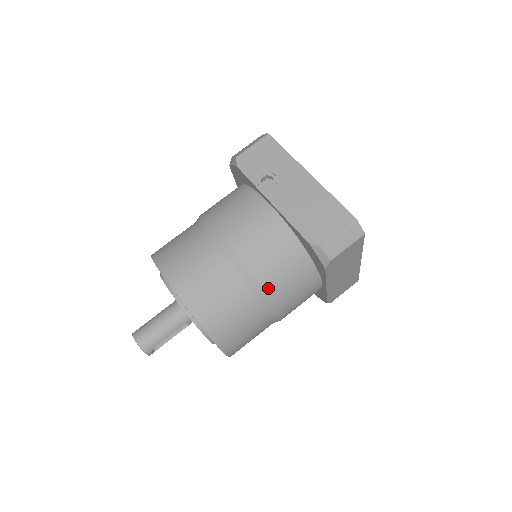
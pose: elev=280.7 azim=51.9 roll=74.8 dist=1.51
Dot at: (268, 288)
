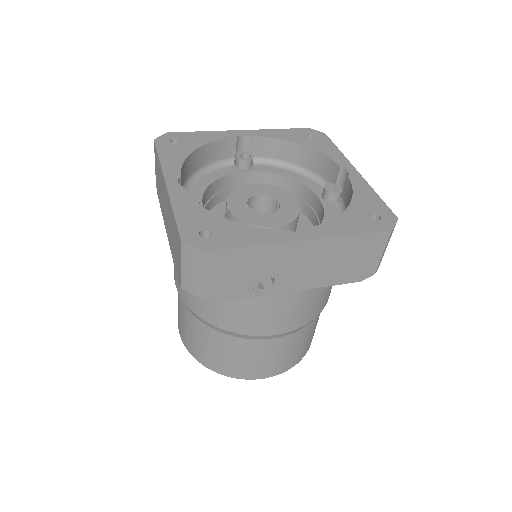
Dot at: (328, 298)
